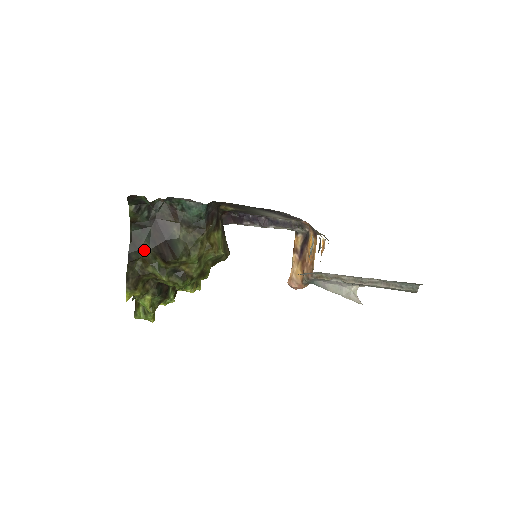
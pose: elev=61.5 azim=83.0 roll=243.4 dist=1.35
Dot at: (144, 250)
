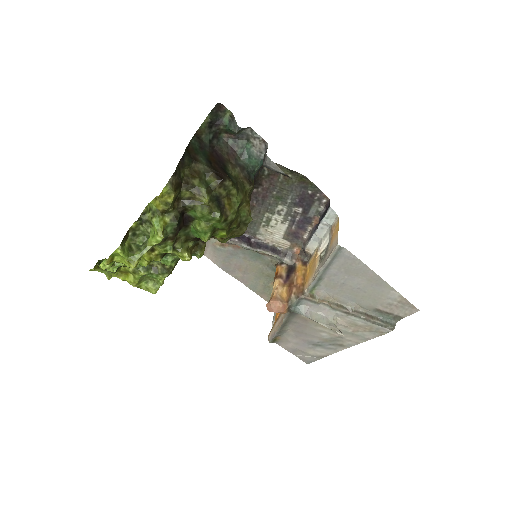
Dot at: (198, 162)
